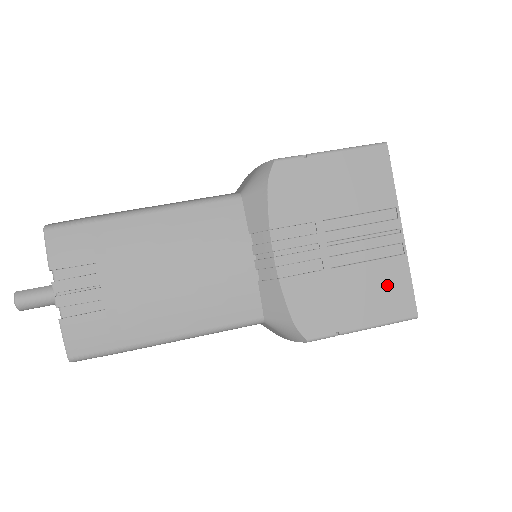
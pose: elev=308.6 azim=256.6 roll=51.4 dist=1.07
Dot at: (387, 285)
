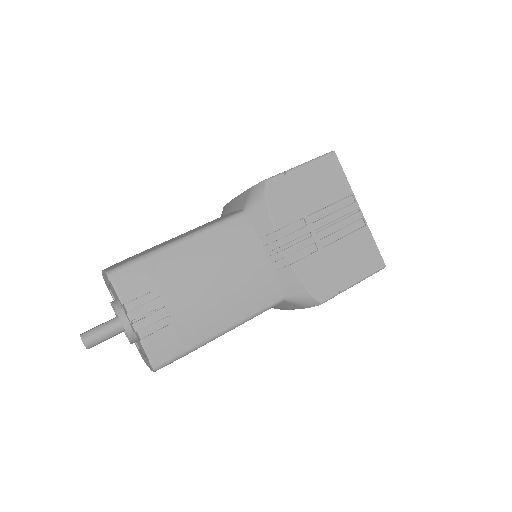
Dot at: (361, 250)
